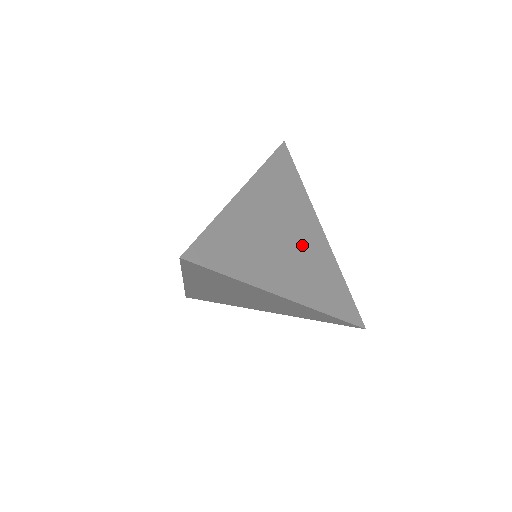
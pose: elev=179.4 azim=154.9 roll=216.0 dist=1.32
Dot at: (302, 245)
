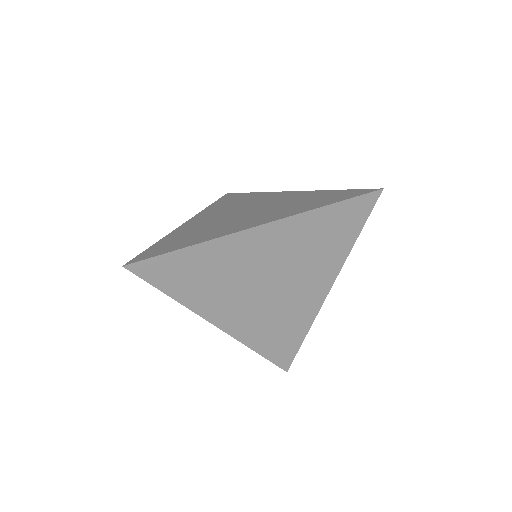
Dot at: (284, 295)
